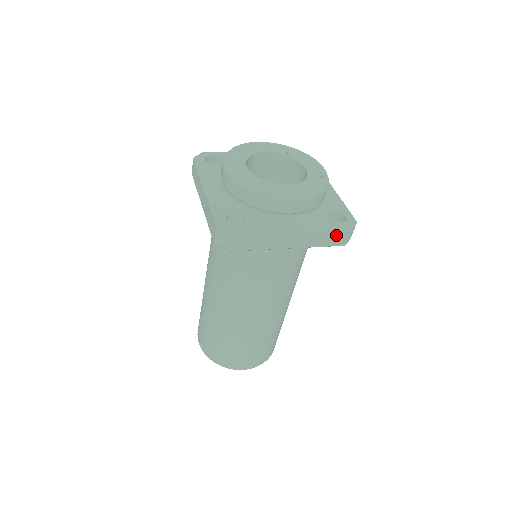
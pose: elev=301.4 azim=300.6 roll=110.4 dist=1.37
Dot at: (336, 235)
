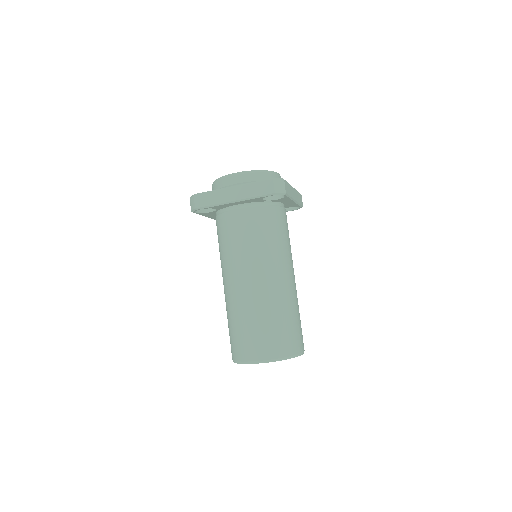
Dot at: (300, 196)
